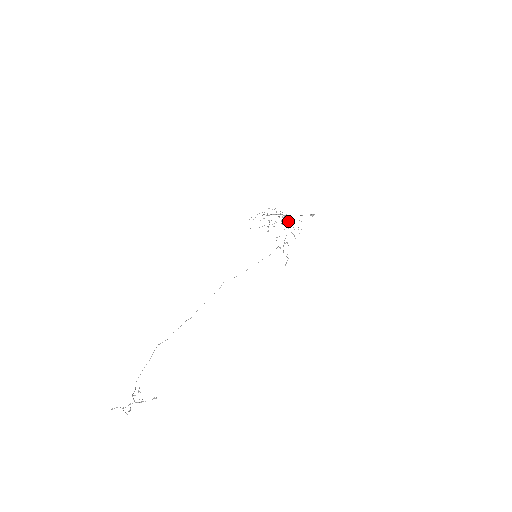
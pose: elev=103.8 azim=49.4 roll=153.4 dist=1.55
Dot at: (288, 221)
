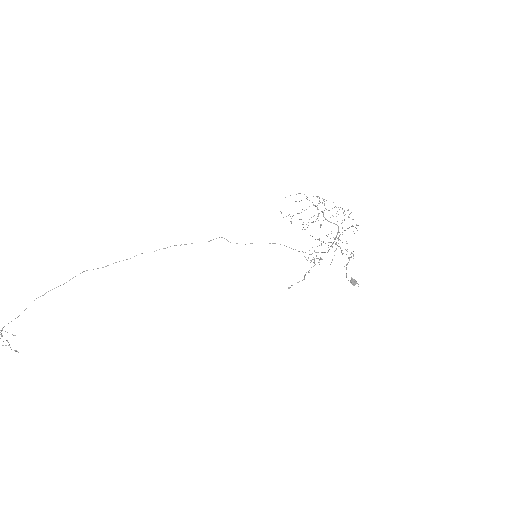
Dot at: occluded
